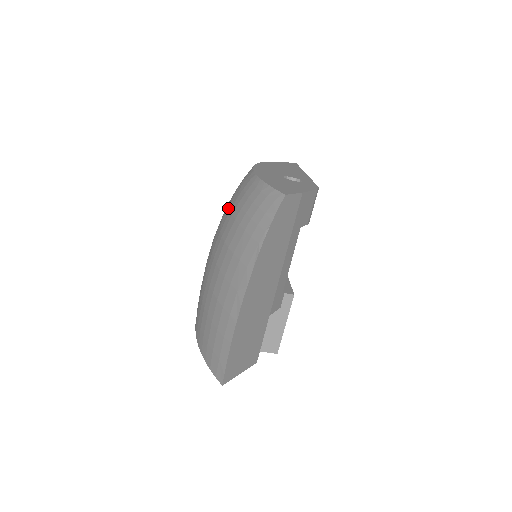
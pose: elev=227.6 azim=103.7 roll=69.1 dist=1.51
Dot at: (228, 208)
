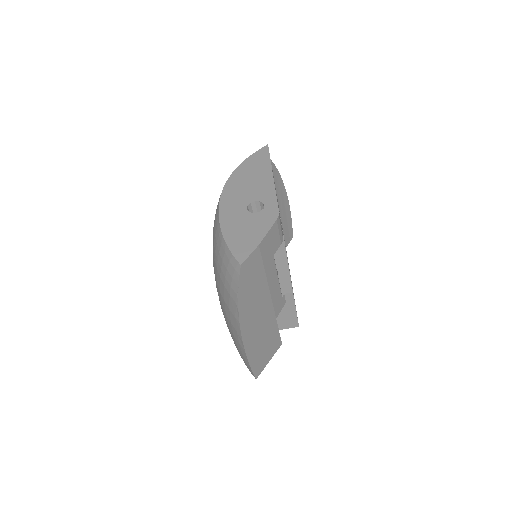
Dot at: occluded
